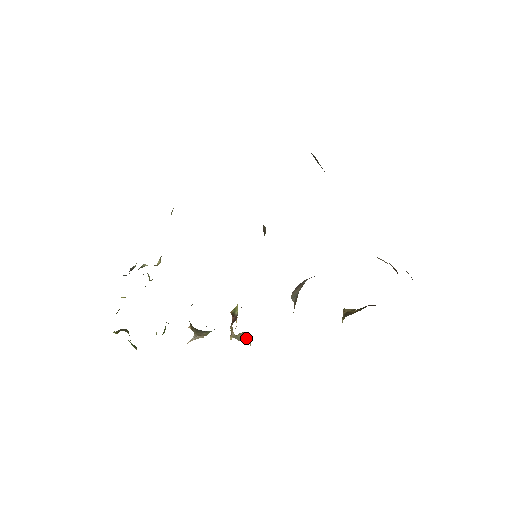
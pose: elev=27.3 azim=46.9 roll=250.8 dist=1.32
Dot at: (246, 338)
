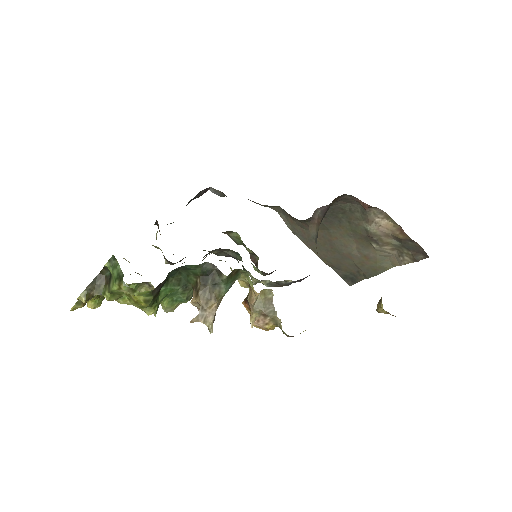
Dot at: (273, 305)
